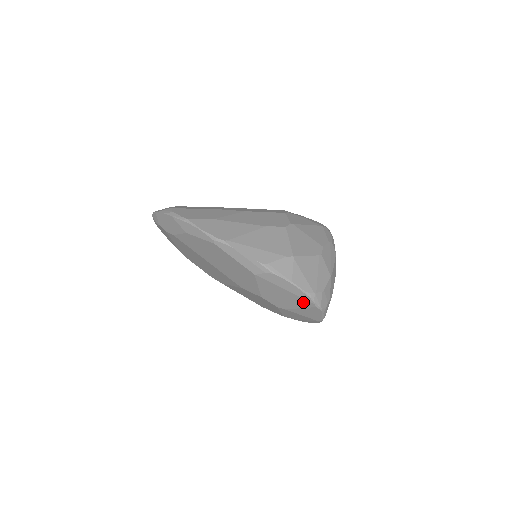
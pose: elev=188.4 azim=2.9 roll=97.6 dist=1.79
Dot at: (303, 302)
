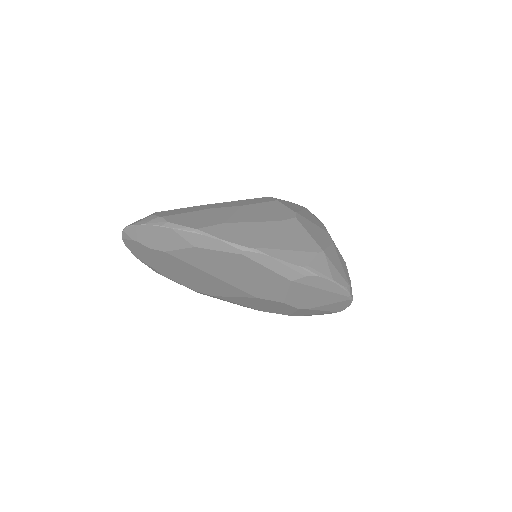
Dot at: (336, 298)
